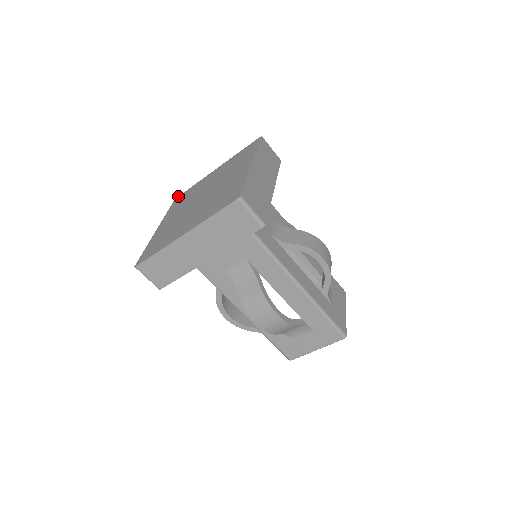
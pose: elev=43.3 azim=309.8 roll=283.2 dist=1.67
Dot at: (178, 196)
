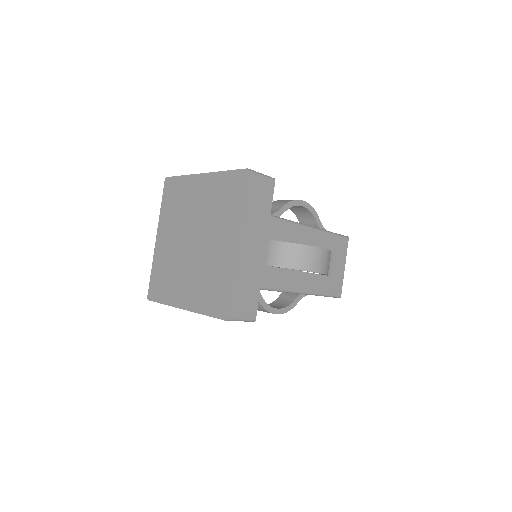
Dot at: (168, 177)
